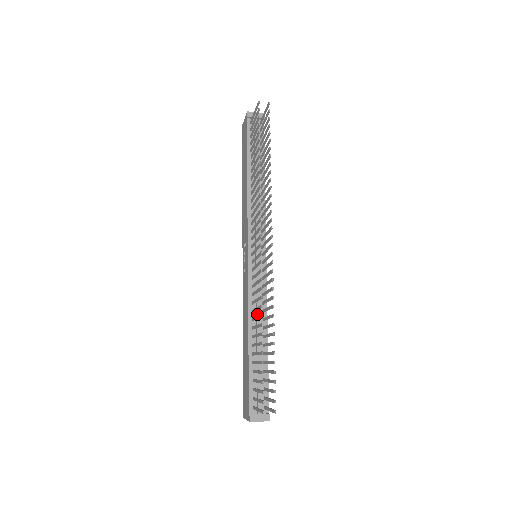
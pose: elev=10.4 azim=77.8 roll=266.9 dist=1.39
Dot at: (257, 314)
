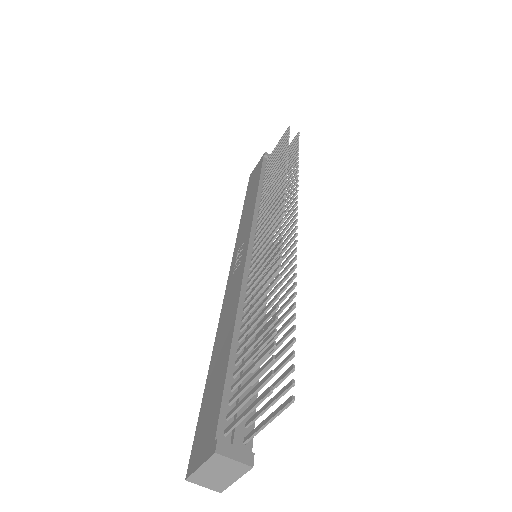
Dot at: occluded
